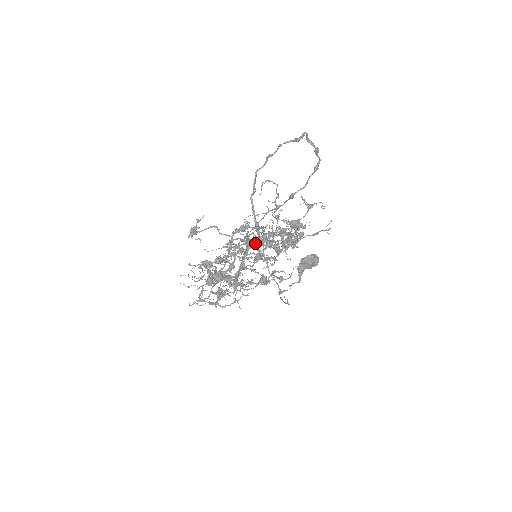
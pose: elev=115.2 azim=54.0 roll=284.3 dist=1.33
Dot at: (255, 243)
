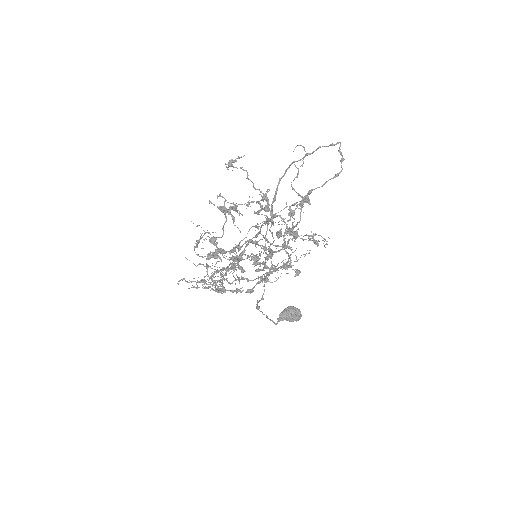
Dot at: (268, 199)
